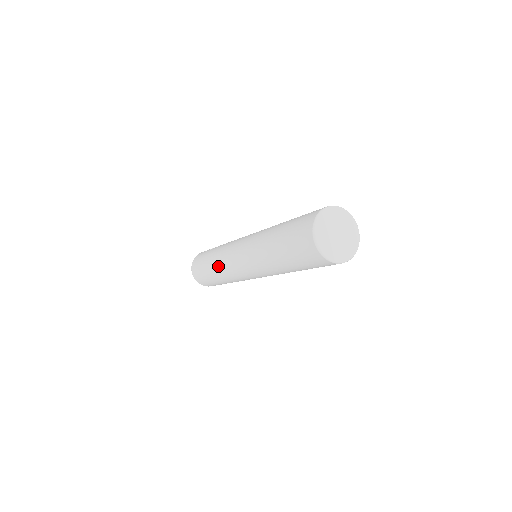
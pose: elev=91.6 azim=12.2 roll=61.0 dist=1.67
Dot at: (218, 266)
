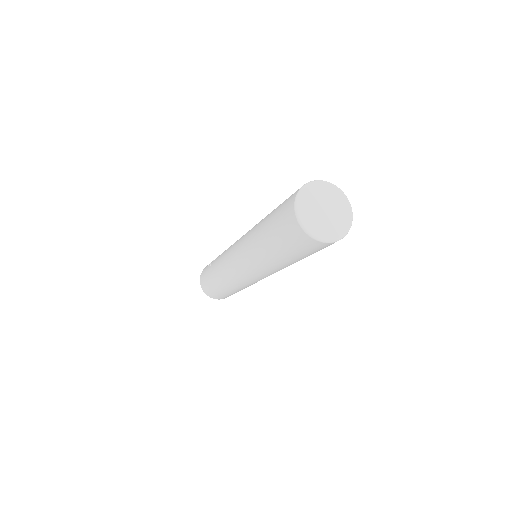
Dot at: (228, 284)
